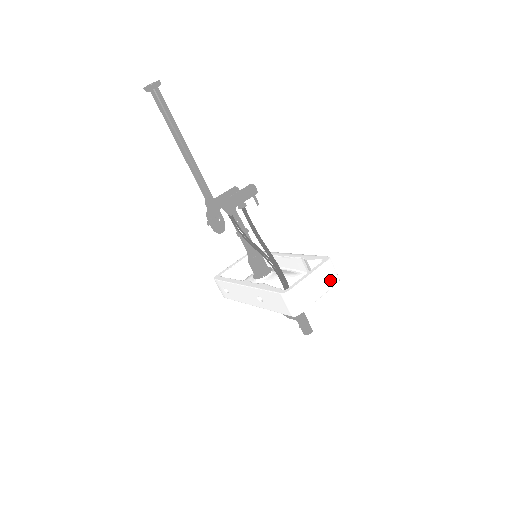
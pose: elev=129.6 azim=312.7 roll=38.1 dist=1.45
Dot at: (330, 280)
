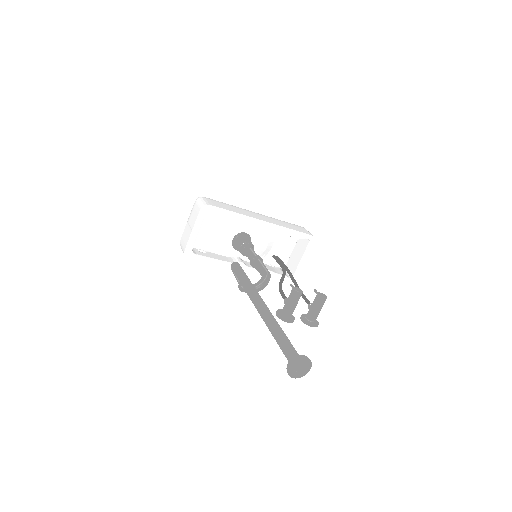
Dot at: occluded
